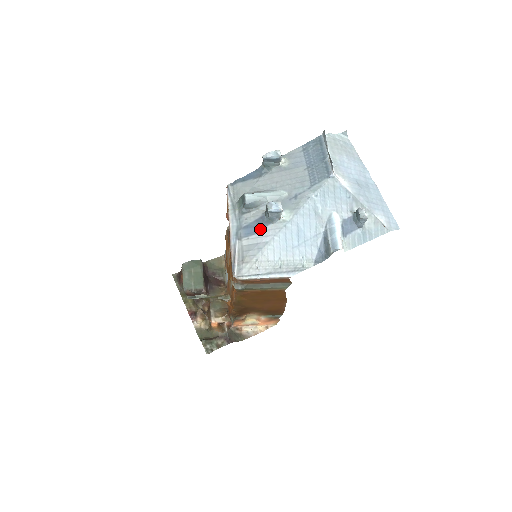
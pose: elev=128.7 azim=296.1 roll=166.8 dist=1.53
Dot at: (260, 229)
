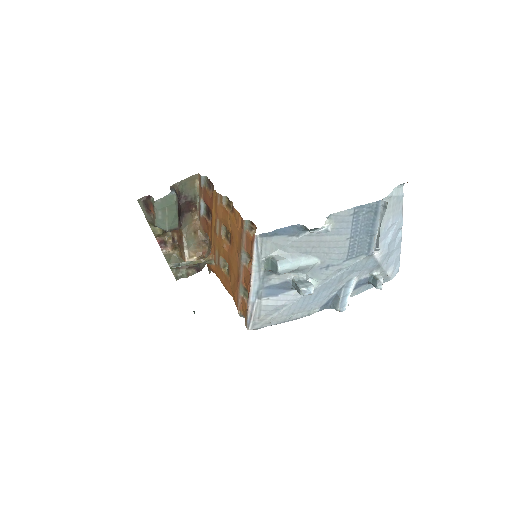
Dot at: (282, 293)
